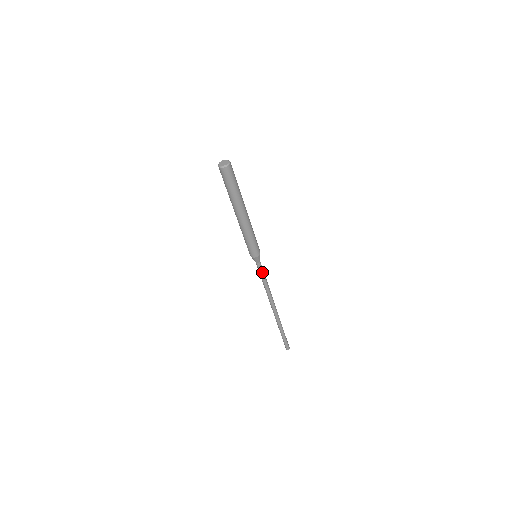
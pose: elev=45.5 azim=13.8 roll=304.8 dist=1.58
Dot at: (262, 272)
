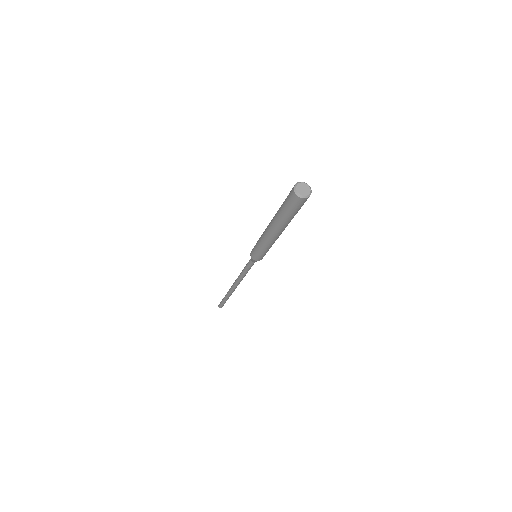
Dot at: (250, 267)
